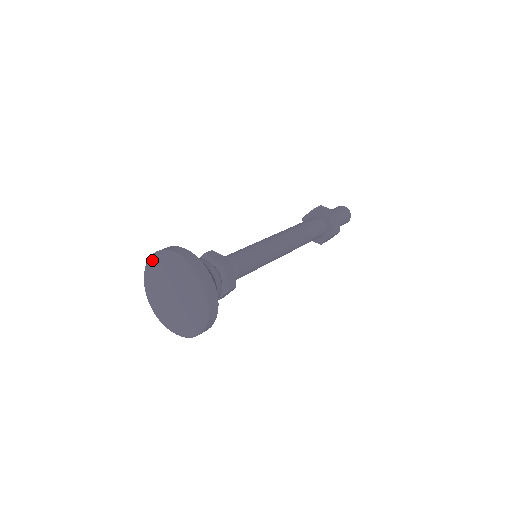
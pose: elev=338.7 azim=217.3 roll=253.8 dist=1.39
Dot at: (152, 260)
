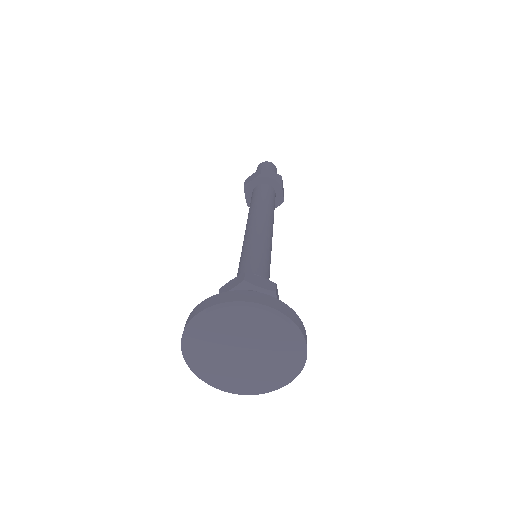
Dot at: (207, 317)
